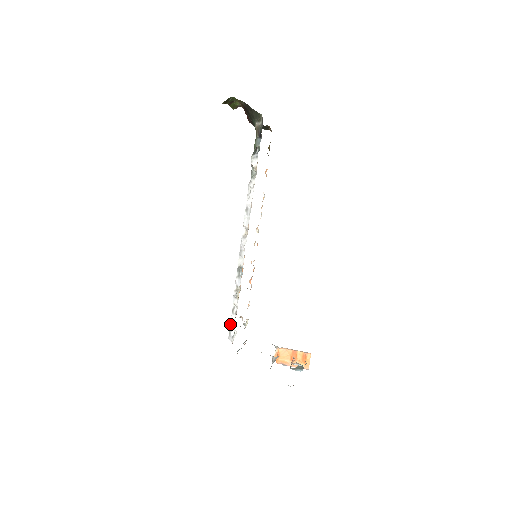
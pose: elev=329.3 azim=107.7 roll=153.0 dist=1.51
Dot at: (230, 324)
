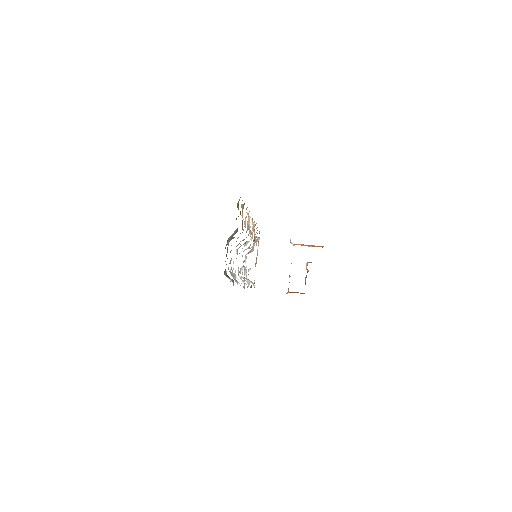
Dot at: occluded
